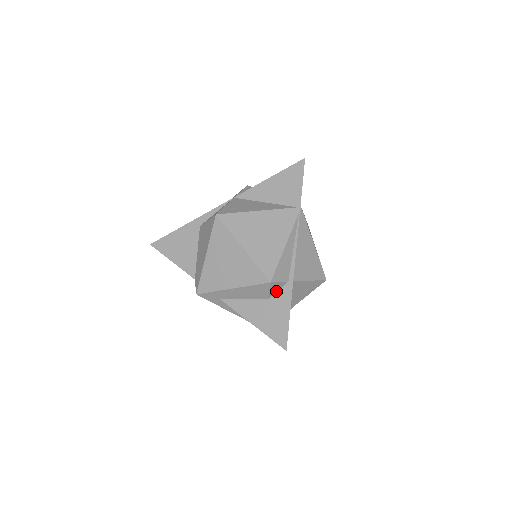
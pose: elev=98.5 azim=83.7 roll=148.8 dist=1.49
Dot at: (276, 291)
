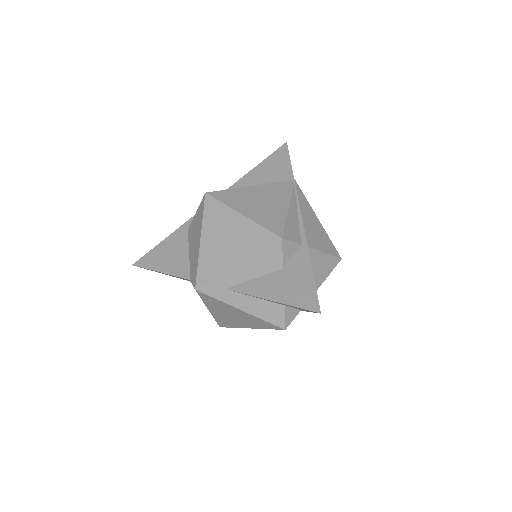
Dot at: (290, 258)
